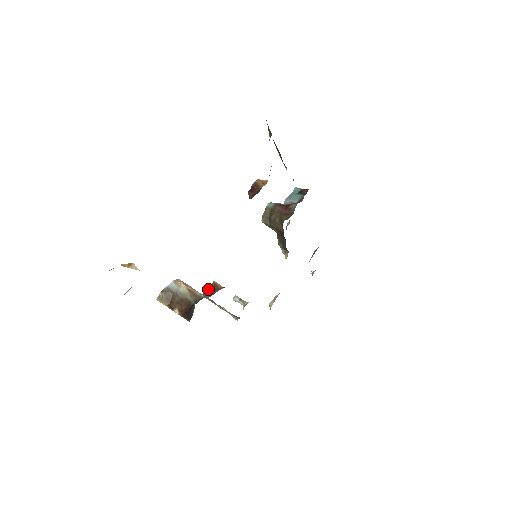
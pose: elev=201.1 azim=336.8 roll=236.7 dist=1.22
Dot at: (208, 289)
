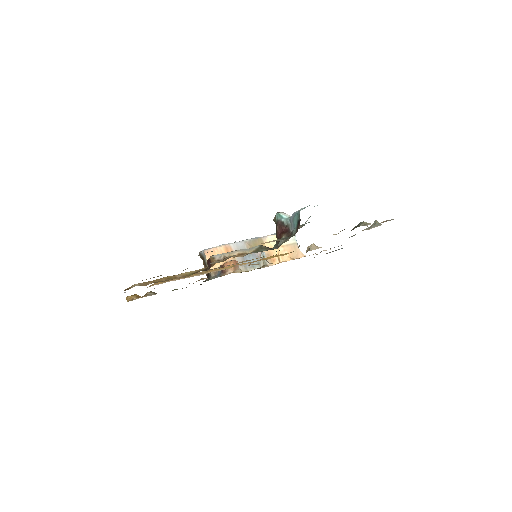
Dot at: (221, 267)
